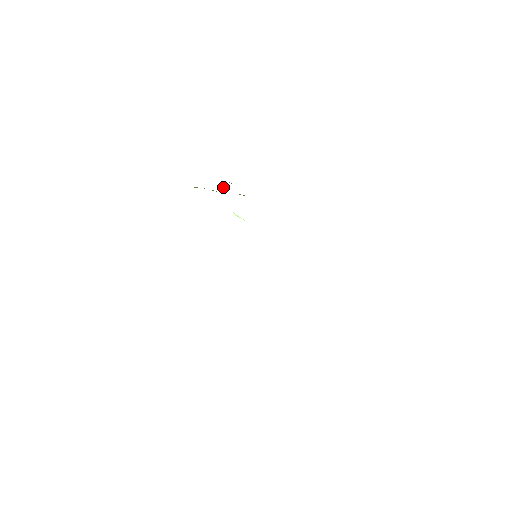
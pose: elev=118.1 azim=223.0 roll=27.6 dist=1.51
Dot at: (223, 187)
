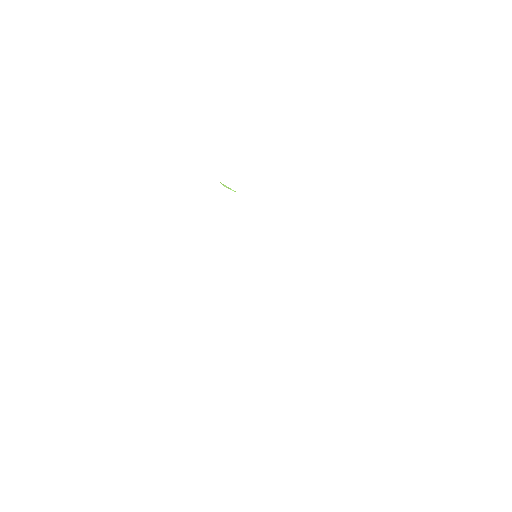
Dot at: occluded
